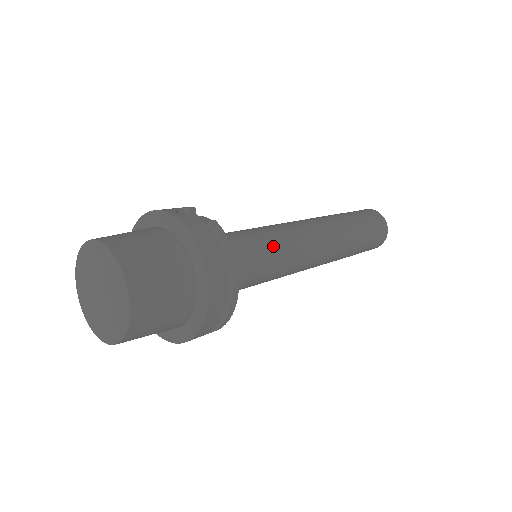
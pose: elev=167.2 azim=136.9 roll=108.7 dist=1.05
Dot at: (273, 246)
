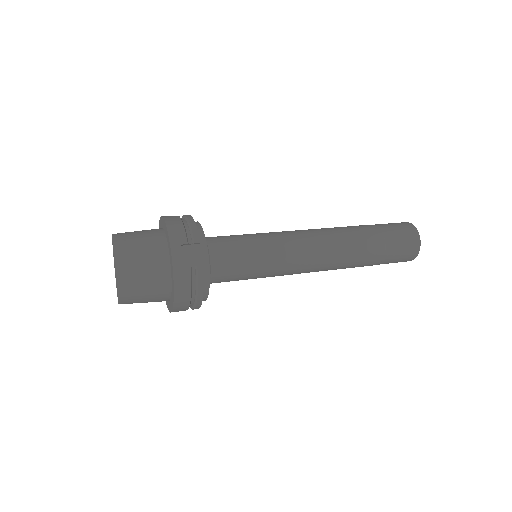
Dot at: (262, 268)
